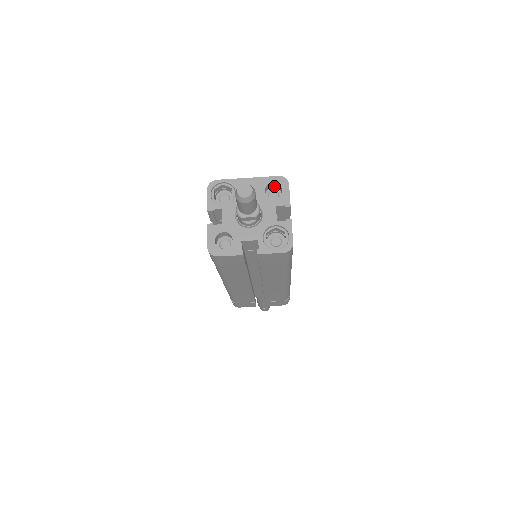
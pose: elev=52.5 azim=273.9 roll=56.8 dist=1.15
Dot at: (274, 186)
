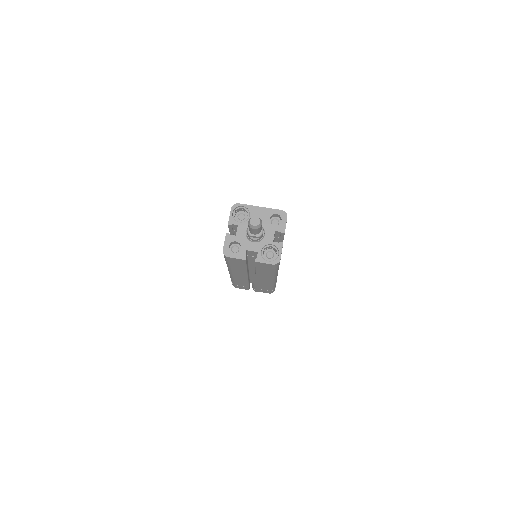
Dot at: (277, 216)
